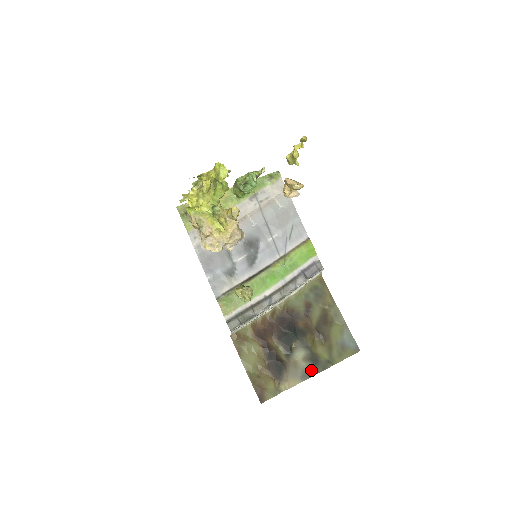
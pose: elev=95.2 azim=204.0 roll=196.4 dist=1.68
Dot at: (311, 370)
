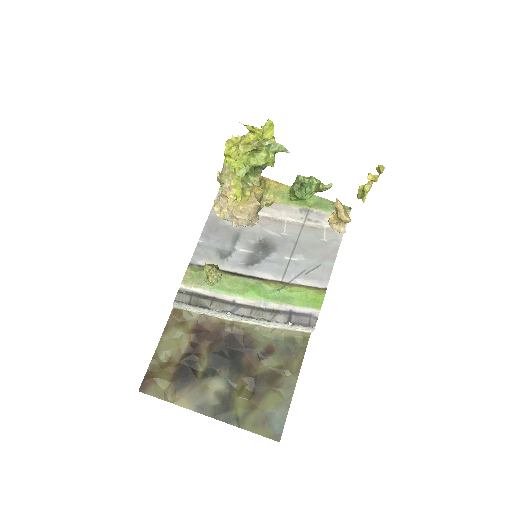
Dot at: (213, 409)
